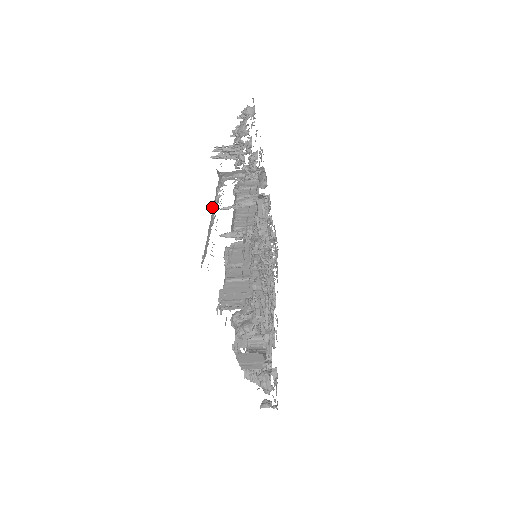
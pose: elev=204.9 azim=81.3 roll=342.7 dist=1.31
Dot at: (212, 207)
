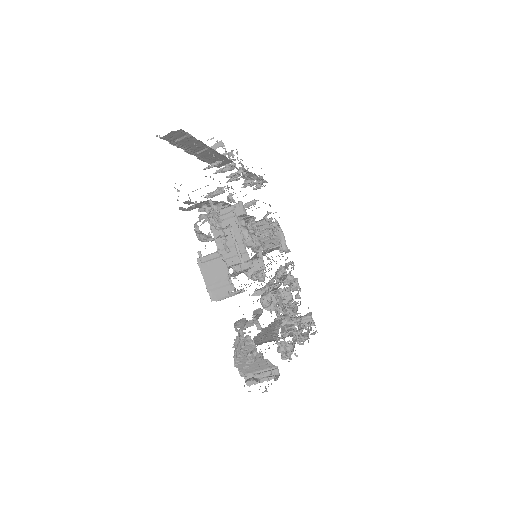
Dot at: occluded
